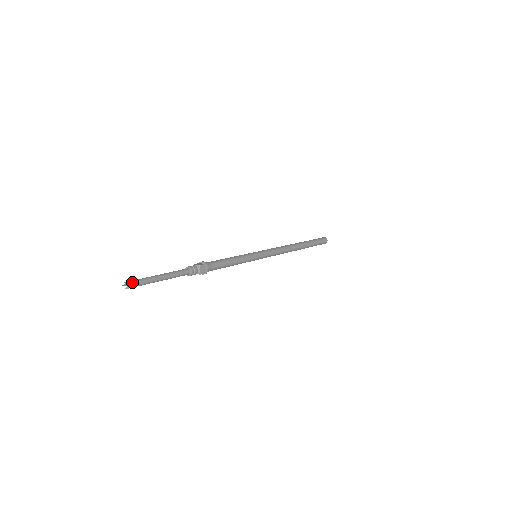
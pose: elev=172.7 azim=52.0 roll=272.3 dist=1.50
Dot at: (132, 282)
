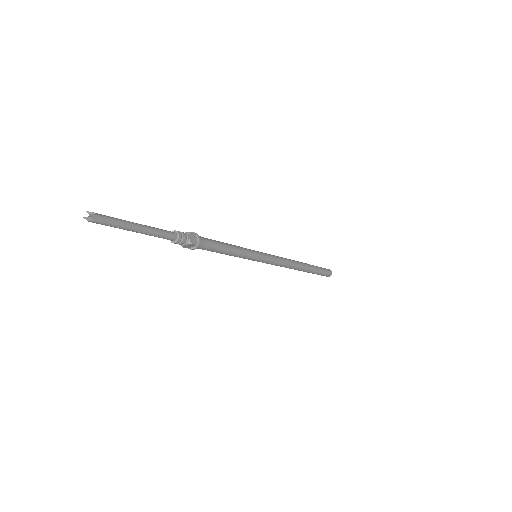
Dot at: (97, 213)
